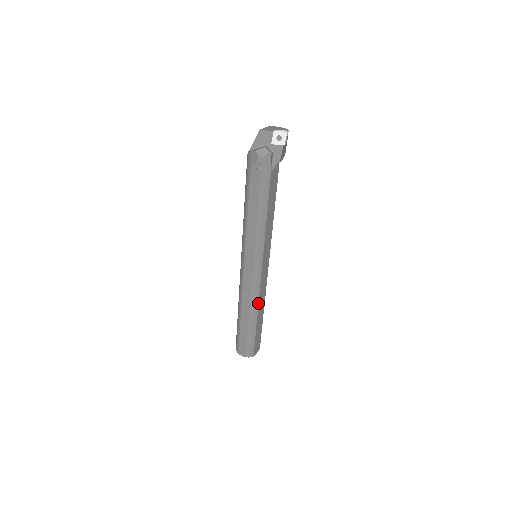
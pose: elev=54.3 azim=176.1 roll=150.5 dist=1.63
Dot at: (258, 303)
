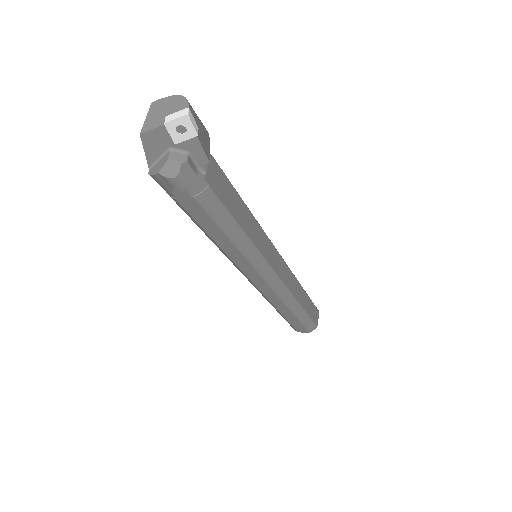
Dot at: (292, 295)
